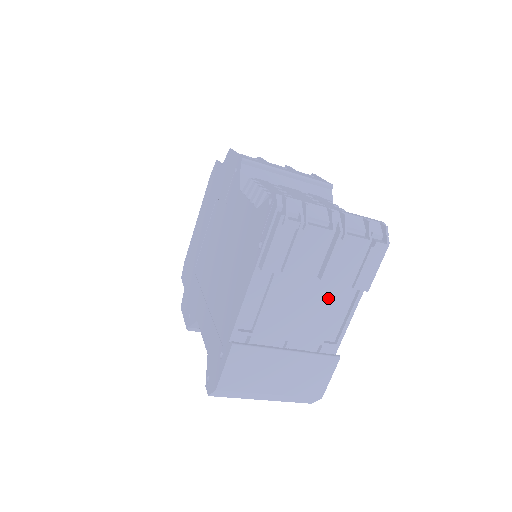
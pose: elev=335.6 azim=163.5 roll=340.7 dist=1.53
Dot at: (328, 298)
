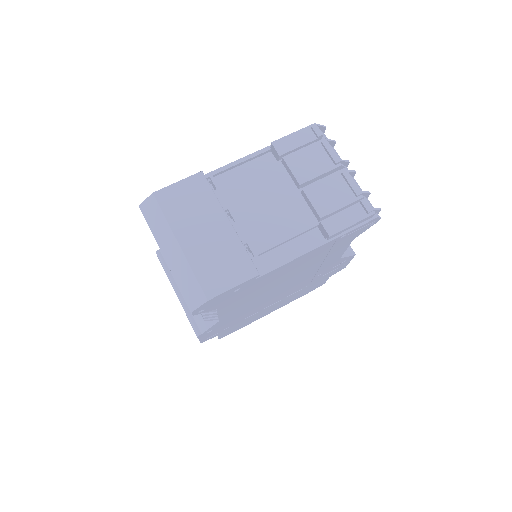
Dot at: (294, 219)
